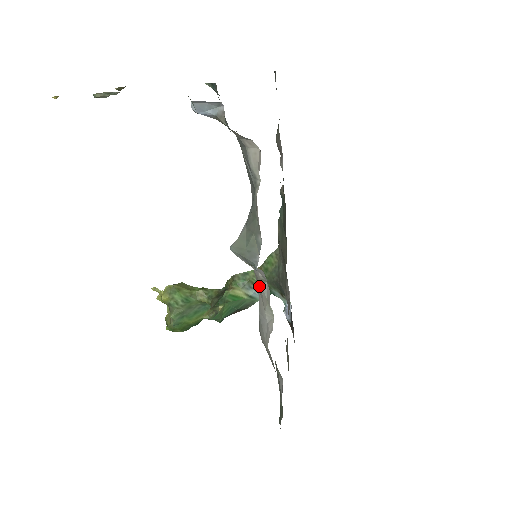
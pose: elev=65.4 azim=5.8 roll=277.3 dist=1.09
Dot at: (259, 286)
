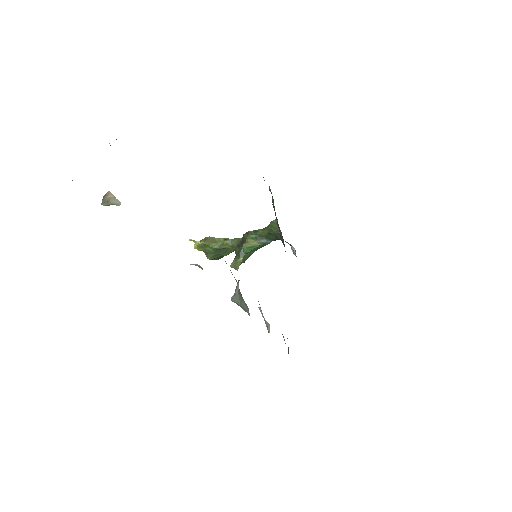
Dot at: occluded
